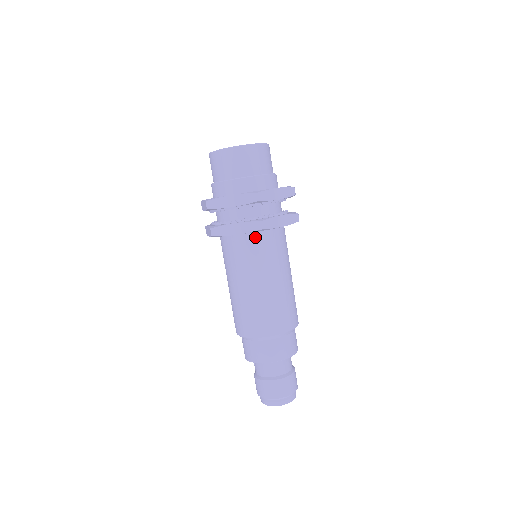
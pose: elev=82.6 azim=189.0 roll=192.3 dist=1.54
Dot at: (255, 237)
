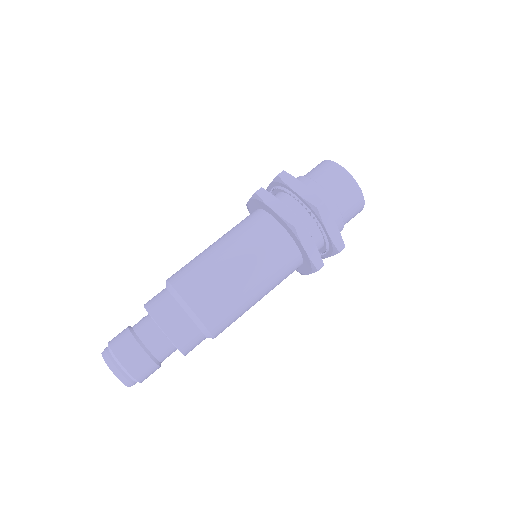
Dot at: (279, 231)
